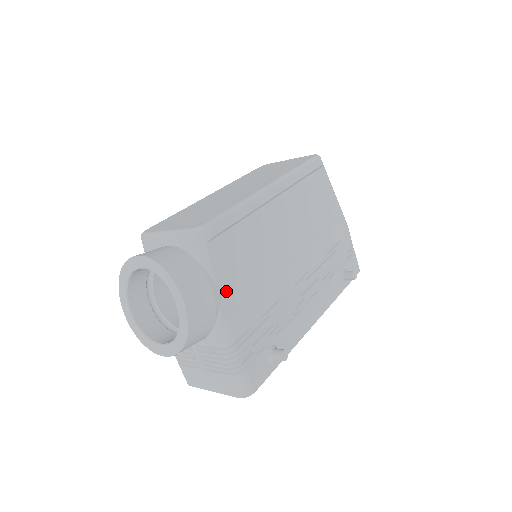
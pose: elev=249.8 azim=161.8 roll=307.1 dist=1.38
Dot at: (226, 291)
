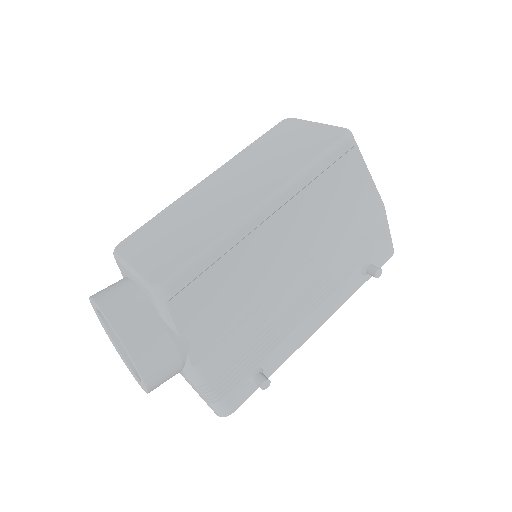
Dot at: (195, 339)
